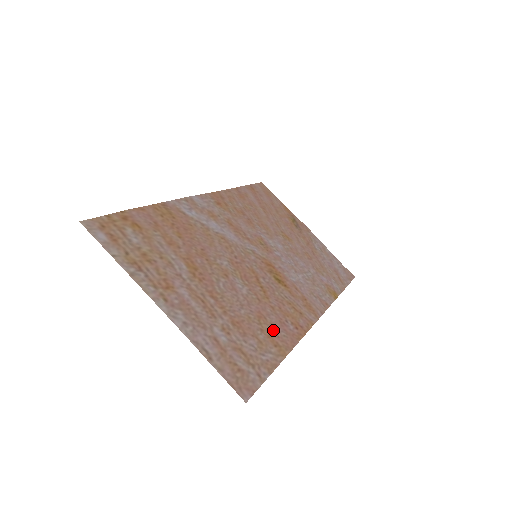
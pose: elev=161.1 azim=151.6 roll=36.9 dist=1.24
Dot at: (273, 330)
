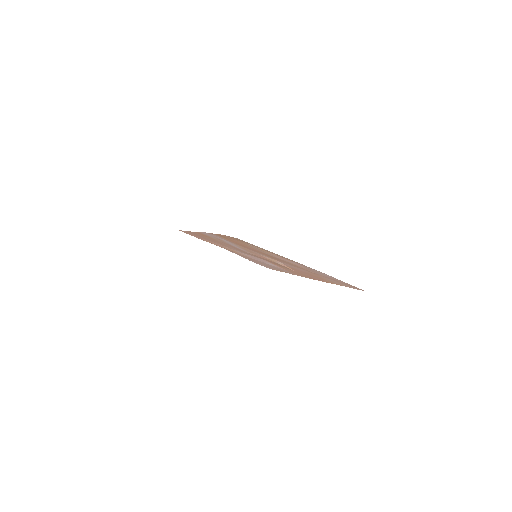
Dot at: (316, 277)
